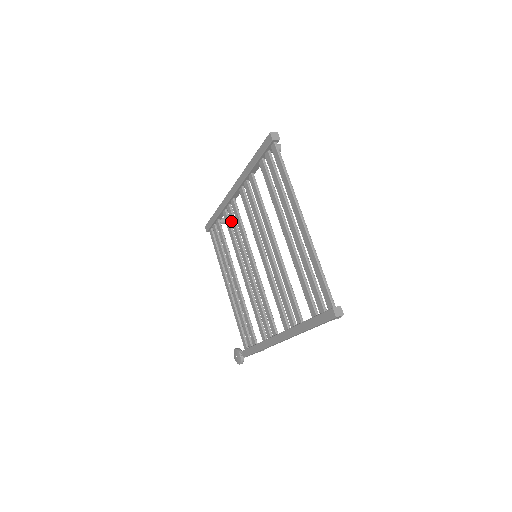
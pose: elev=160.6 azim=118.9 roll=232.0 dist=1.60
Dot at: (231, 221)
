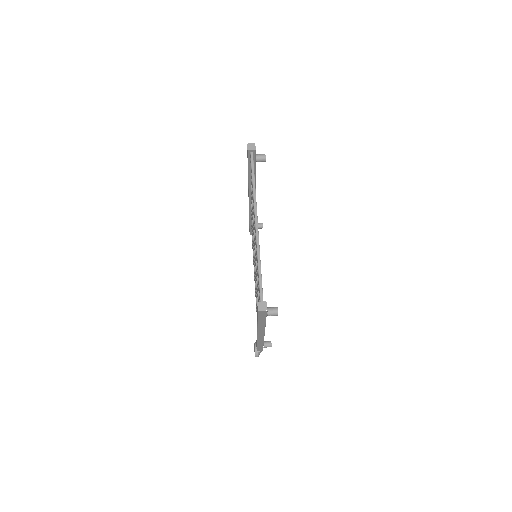
Dot at: occluded
